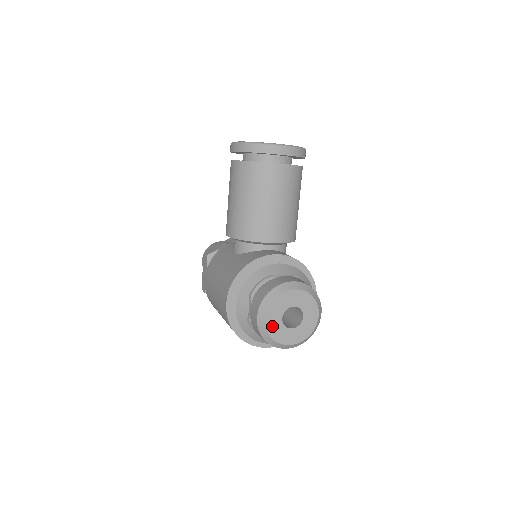
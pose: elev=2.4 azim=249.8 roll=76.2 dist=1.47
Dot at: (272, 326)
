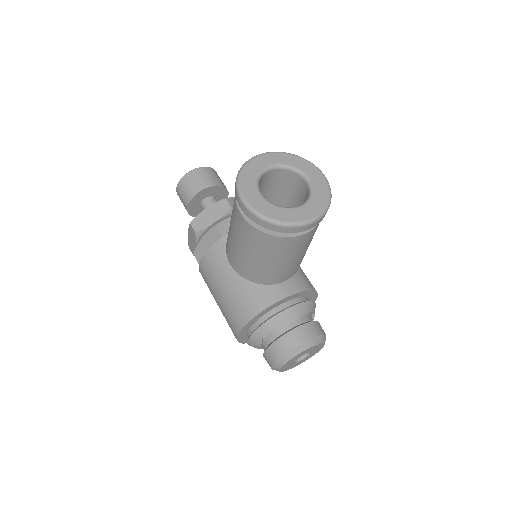
Dot at: (284, 368)
